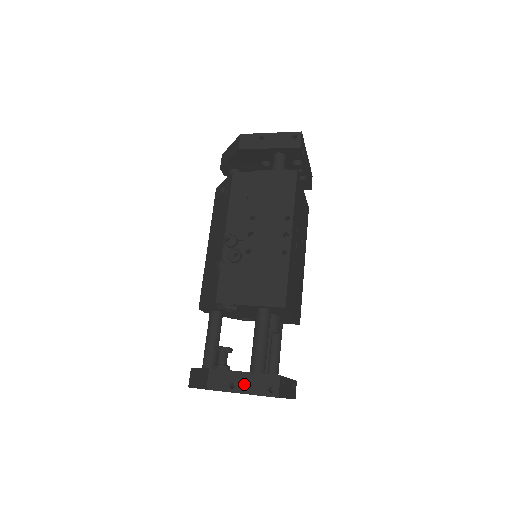
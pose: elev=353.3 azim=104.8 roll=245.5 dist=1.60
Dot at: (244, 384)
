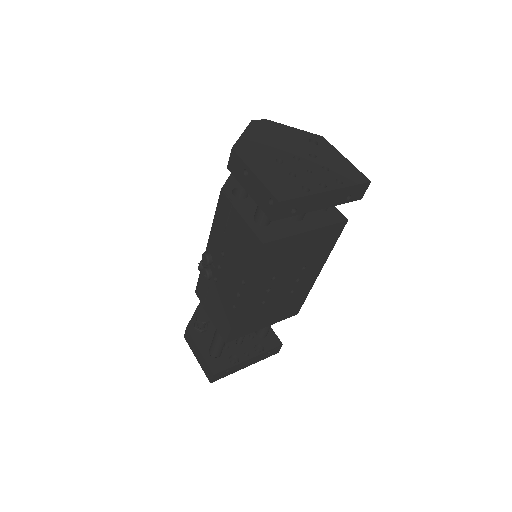
Dot at: (198, 357)
